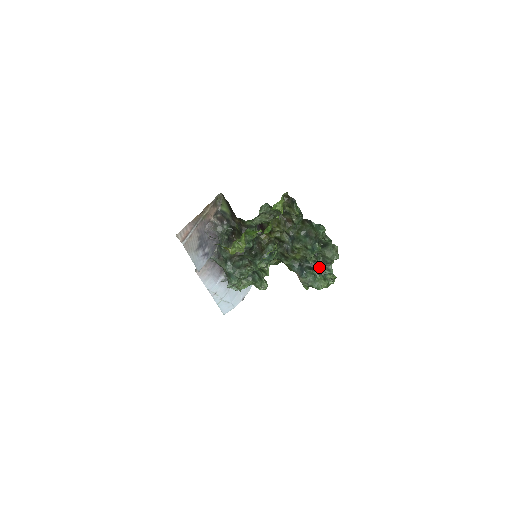
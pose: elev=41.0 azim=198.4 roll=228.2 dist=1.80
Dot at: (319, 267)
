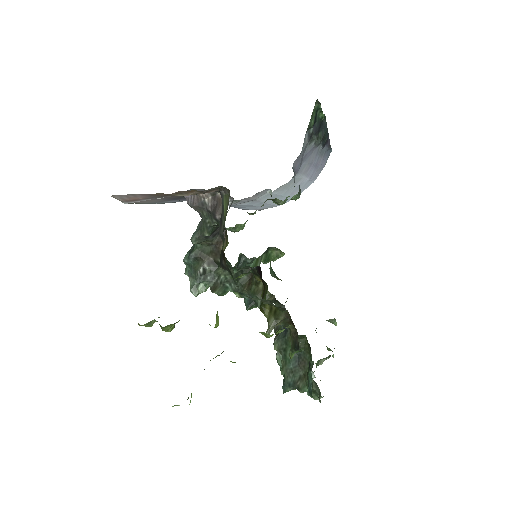
Dot at: occluded
